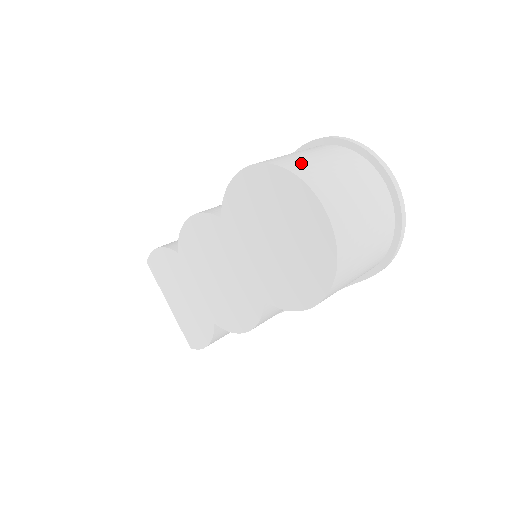
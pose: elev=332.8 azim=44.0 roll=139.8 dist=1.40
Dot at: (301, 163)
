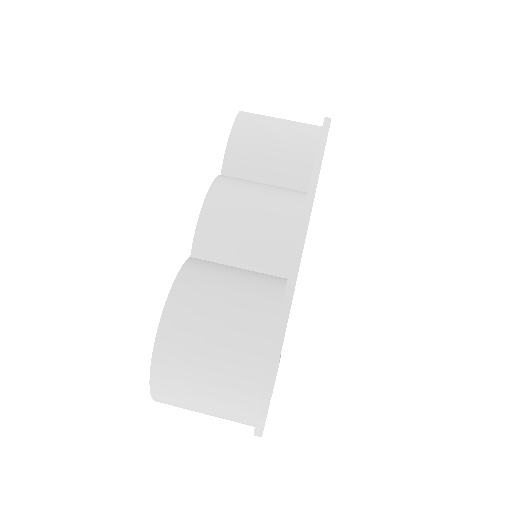
Dot at: (175, 372)
